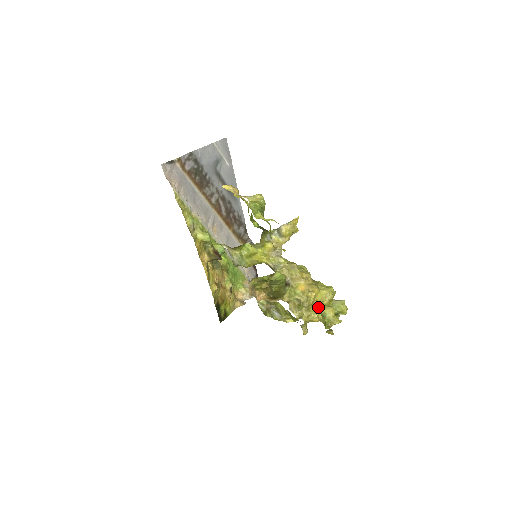
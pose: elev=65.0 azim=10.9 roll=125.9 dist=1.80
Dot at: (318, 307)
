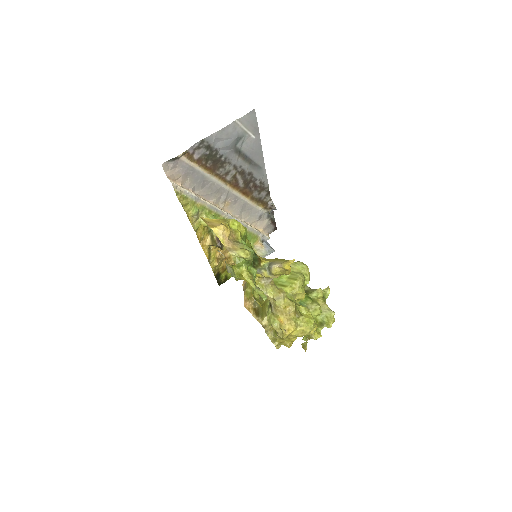
Dot at: (292, 338)
